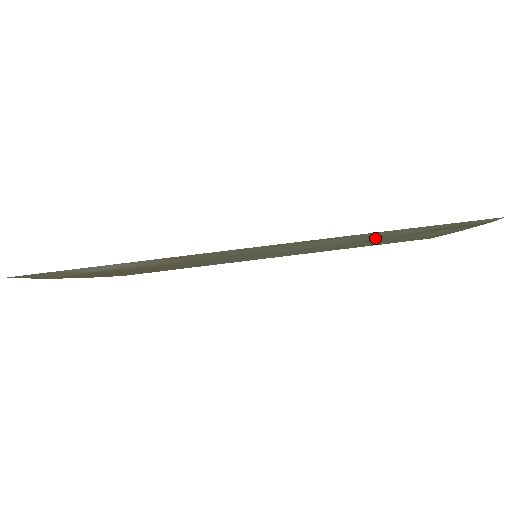
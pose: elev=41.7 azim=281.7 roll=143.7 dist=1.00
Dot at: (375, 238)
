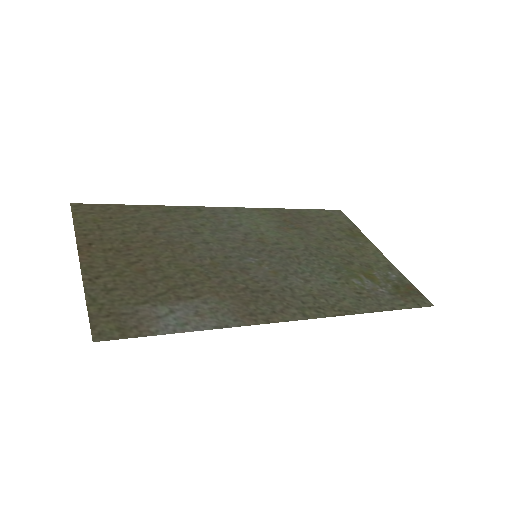
Dot at: (358, 284)
